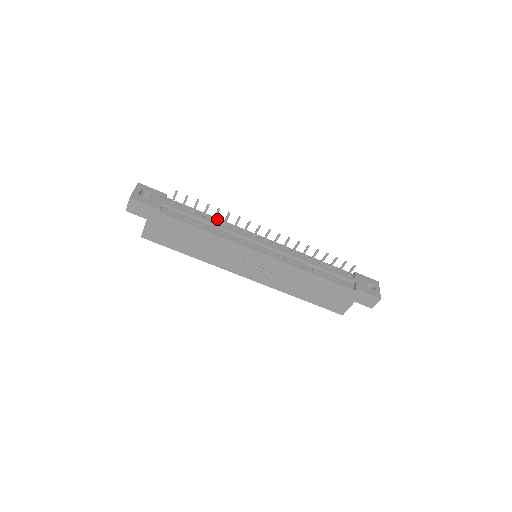
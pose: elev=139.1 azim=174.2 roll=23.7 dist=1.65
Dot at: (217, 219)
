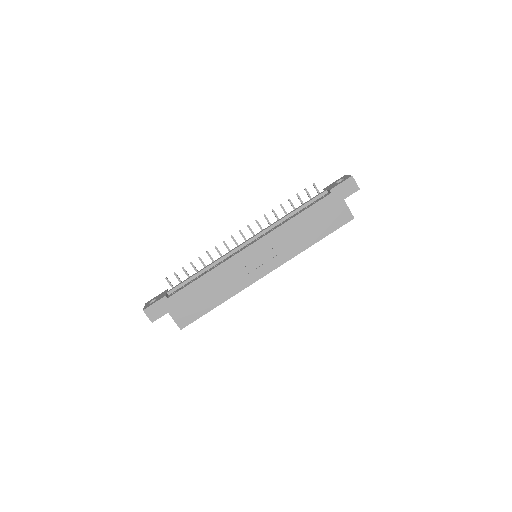
Dot at: occluded
